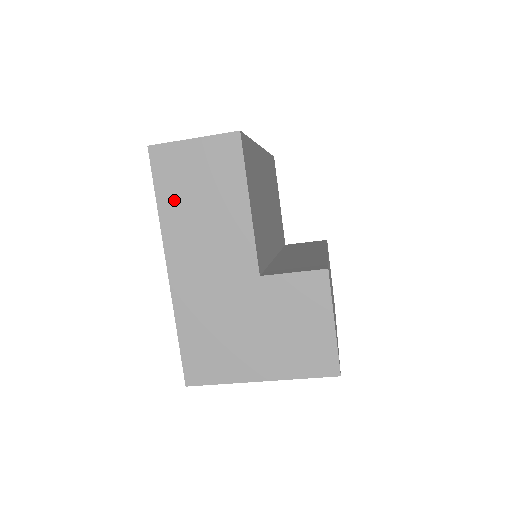
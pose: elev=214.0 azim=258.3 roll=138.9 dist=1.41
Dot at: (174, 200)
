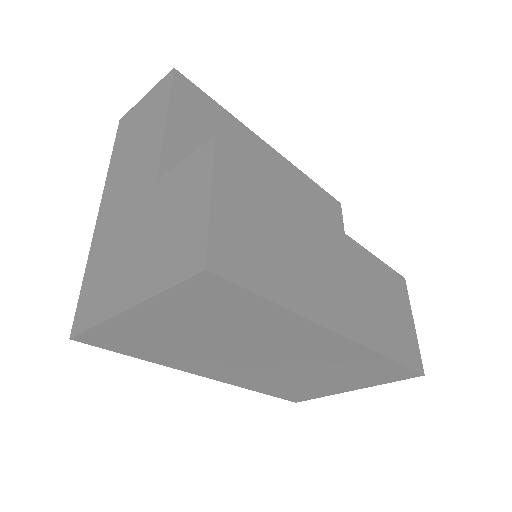
Dot at: (121, 149)
